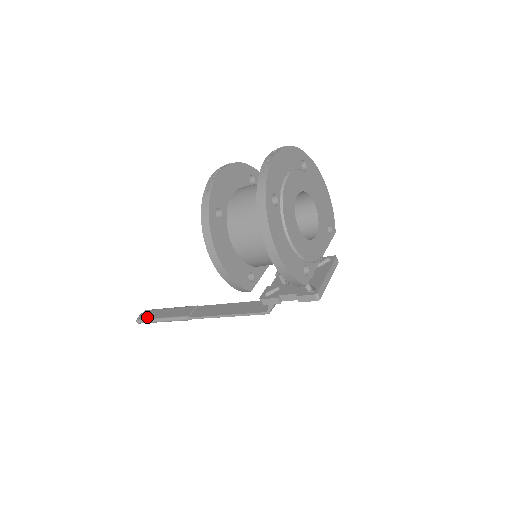
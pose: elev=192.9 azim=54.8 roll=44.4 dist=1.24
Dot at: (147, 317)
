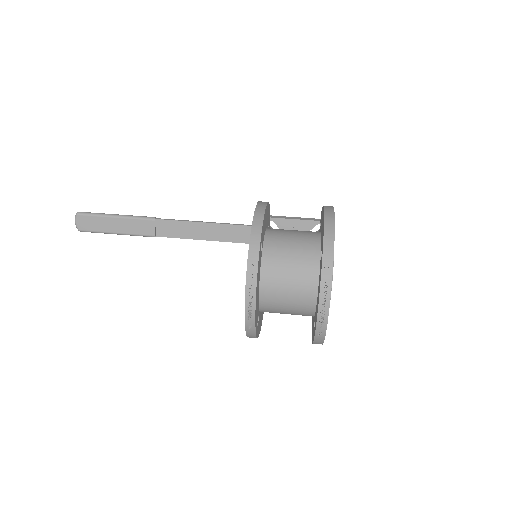
Dot at: (93, 229)
